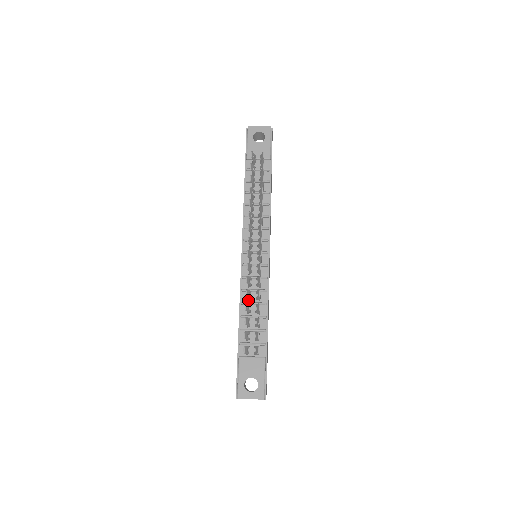
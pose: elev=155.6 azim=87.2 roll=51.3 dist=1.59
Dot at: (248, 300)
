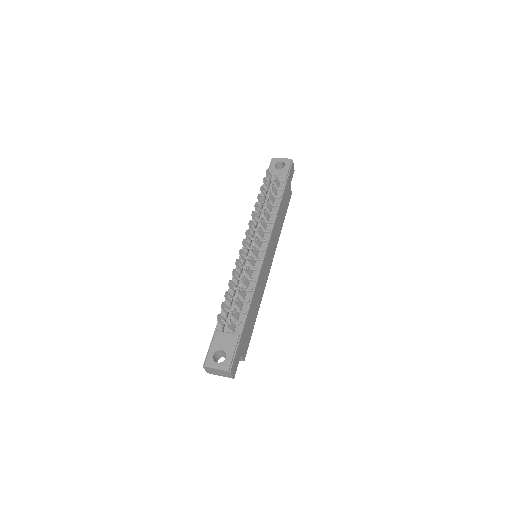
Dot at: (237, 285)
